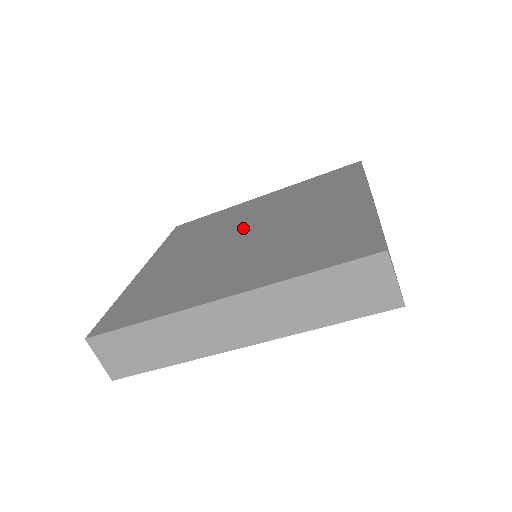
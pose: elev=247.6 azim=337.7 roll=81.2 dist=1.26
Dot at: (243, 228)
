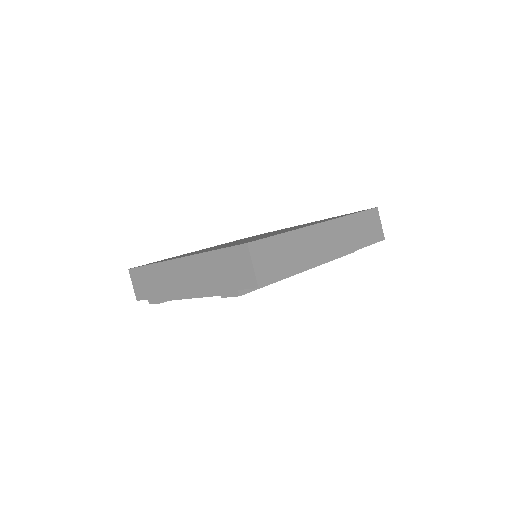
Dot at: occluded
